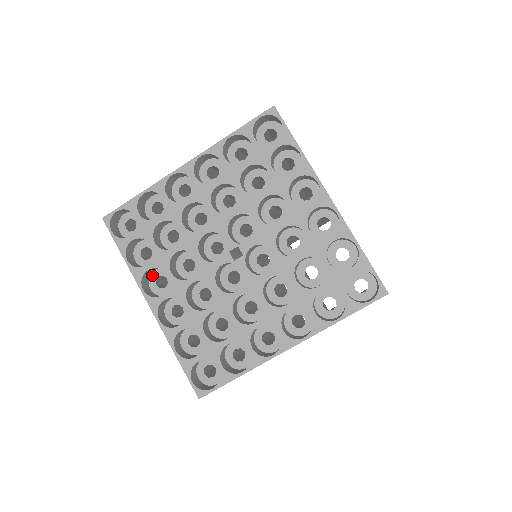
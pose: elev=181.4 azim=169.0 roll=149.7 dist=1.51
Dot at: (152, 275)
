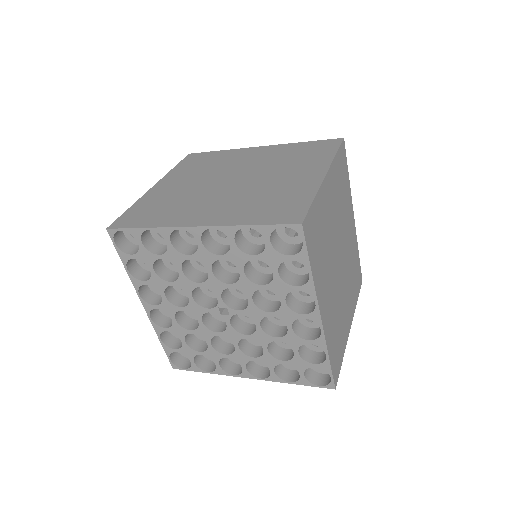
Dot at: occluded
